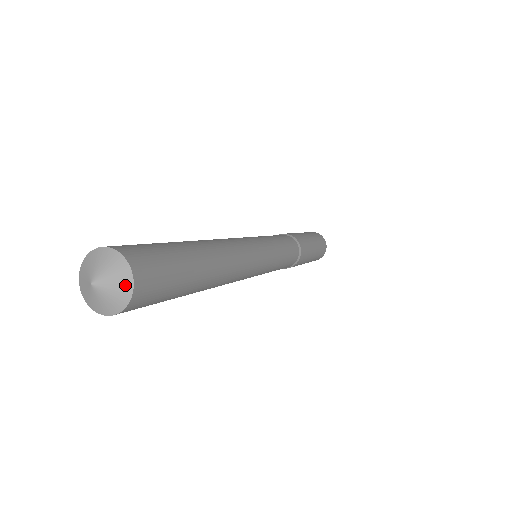
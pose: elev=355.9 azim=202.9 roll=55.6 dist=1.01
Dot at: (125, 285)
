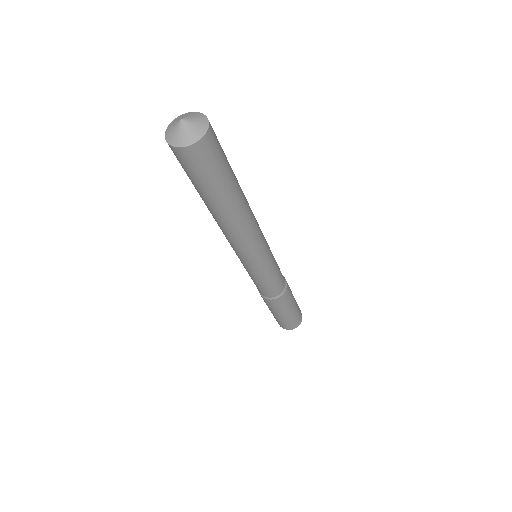
Dot at: (203, 126)
